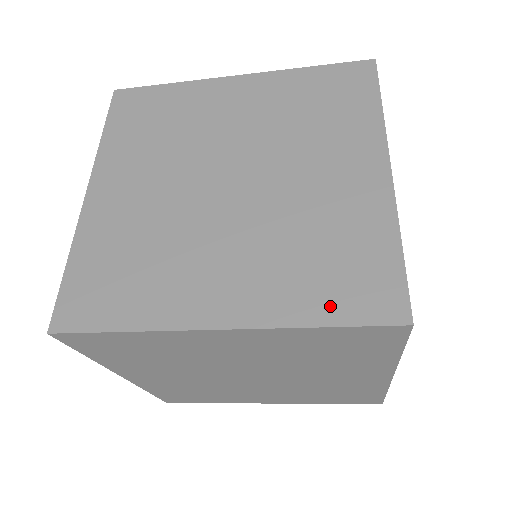
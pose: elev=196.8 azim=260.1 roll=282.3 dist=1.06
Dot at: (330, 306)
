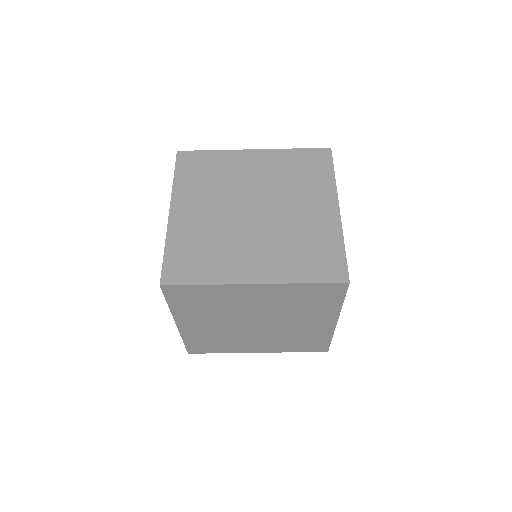
Dot at: (310, 274)
